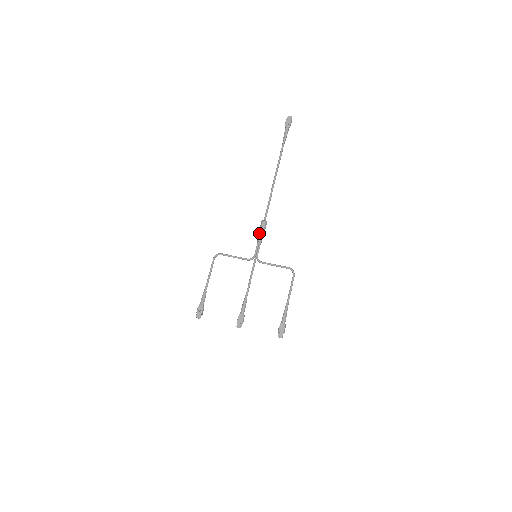
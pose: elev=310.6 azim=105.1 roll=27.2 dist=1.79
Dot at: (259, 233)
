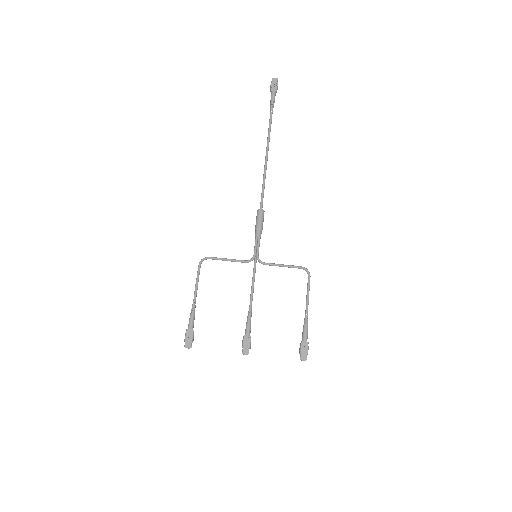
Dot at: (256, 226)
